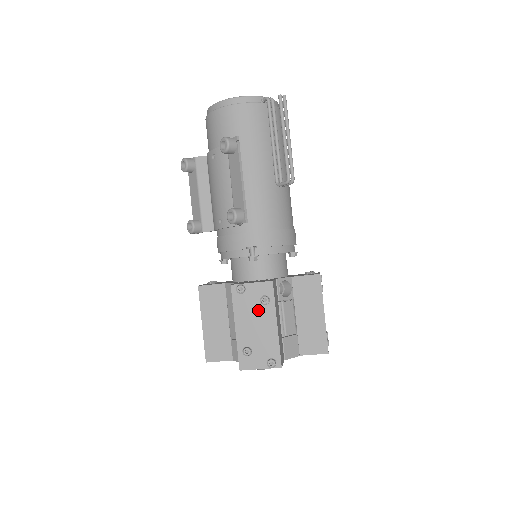
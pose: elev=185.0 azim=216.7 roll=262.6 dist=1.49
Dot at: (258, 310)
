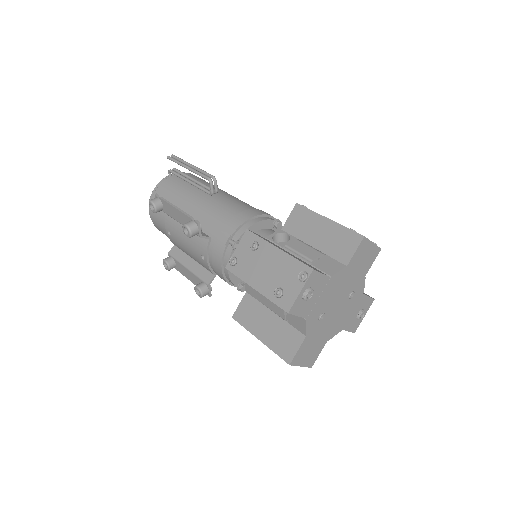
Dot at: (256, 257)
